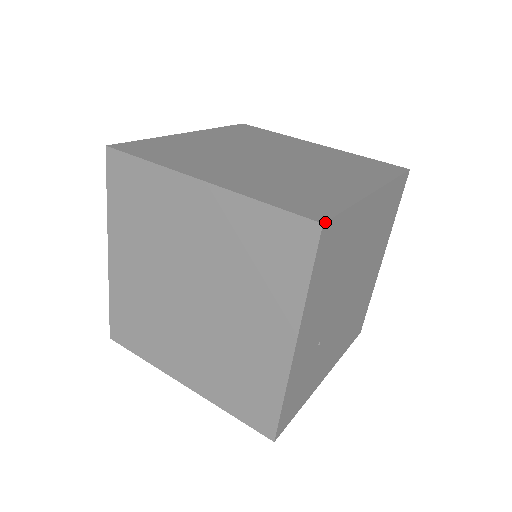
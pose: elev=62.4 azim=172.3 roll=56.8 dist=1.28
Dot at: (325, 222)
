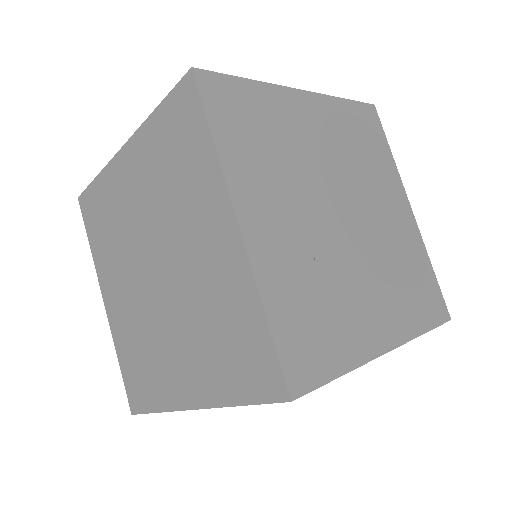
Dot at: (196, 68)
